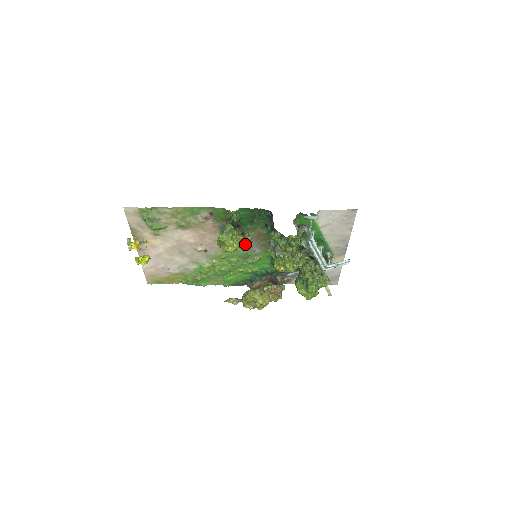
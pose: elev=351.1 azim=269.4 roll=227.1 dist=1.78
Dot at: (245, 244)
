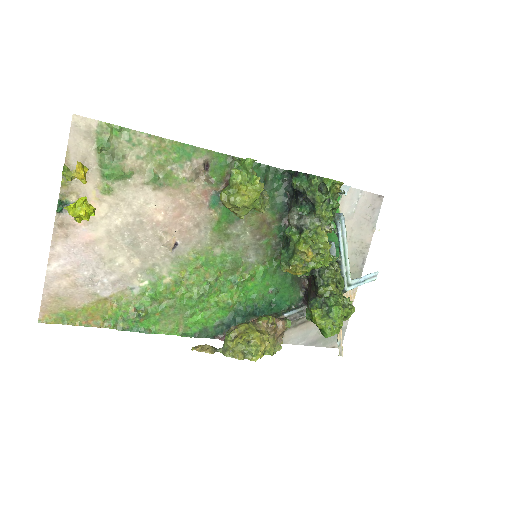
Dot at: (261, 205)
